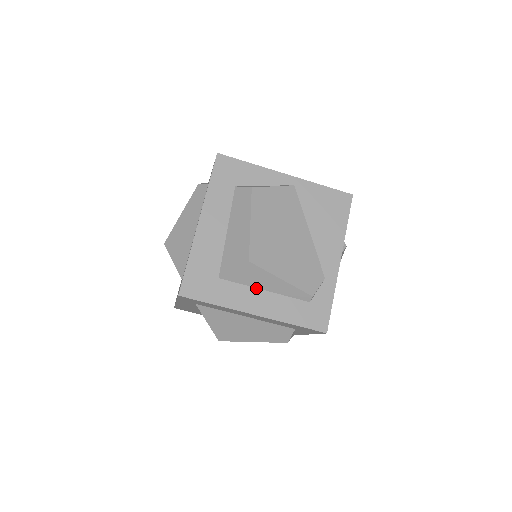
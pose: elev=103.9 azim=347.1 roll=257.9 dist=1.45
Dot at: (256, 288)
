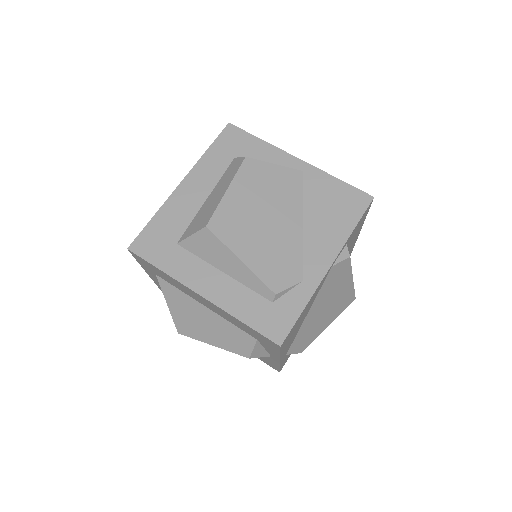
Dot at: (214, 267)
